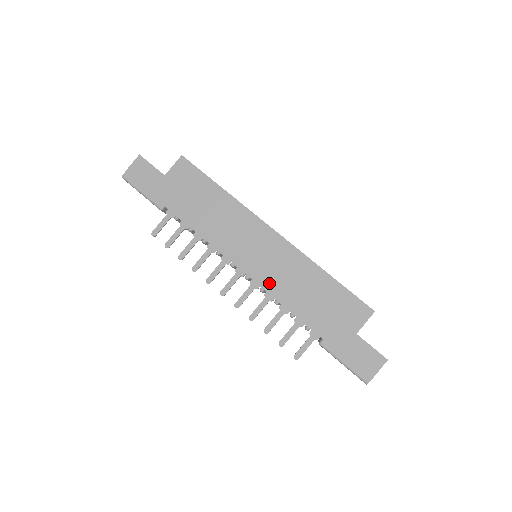
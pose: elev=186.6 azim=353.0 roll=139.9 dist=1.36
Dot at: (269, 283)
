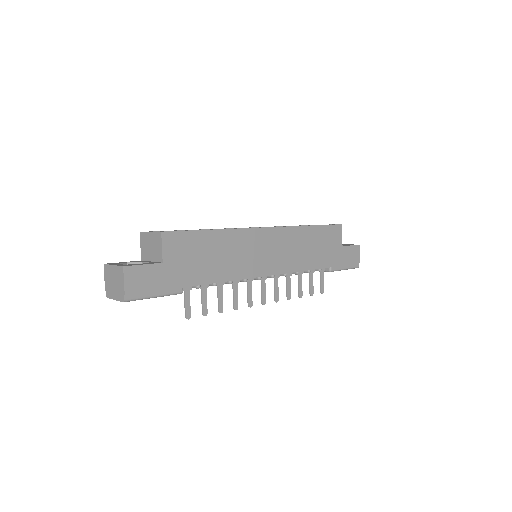
Dot at: (288, 266)
